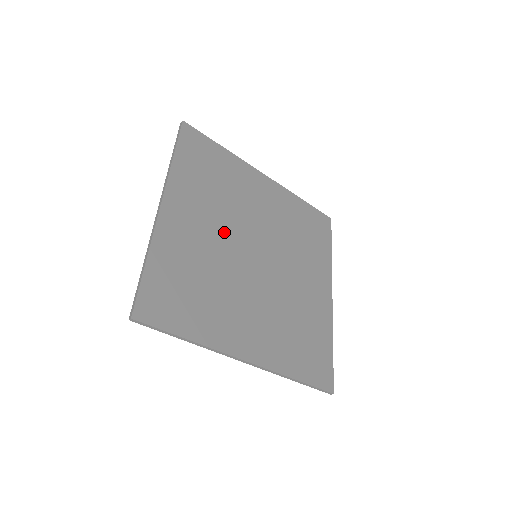
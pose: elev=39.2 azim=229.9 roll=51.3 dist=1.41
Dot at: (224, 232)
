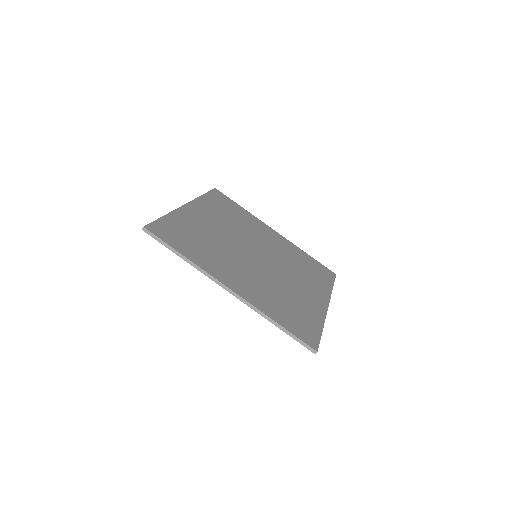
Dot at: (231, 234)
